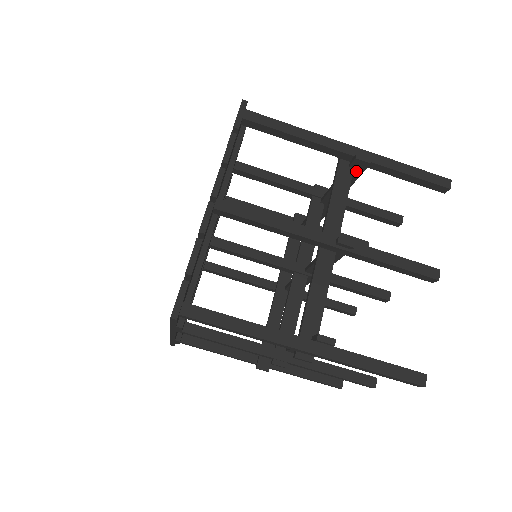
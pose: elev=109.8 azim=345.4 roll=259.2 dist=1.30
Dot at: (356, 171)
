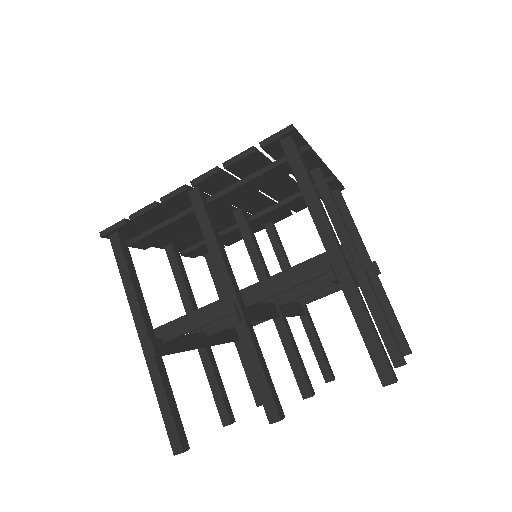
Dot at: occluded
